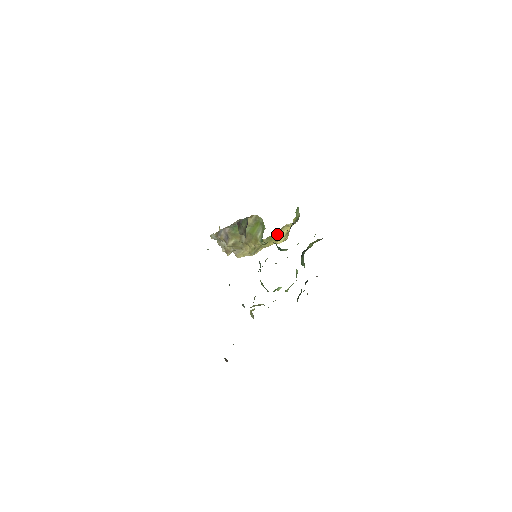
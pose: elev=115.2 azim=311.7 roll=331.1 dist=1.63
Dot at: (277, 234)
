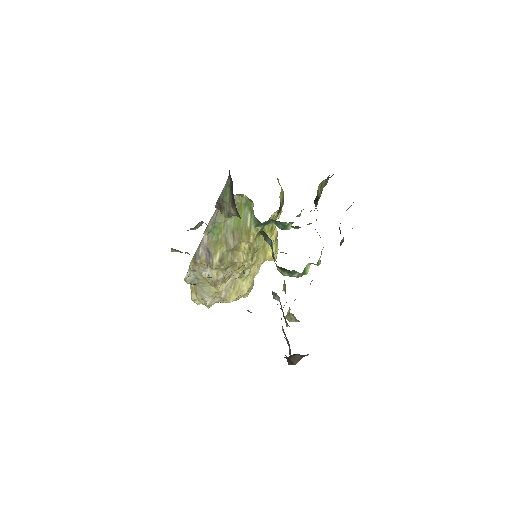
Dot at: occluded
